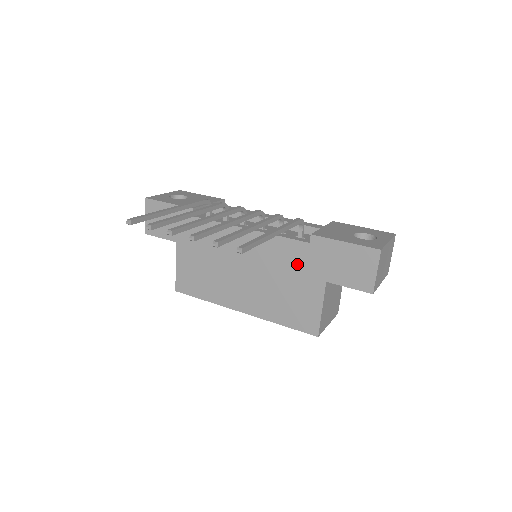
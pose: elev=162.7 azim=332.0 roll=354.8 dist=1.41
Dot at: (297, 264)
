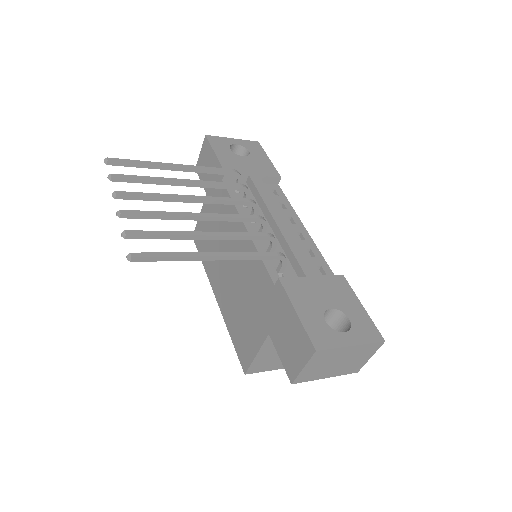
Dot at: (259, 295)
